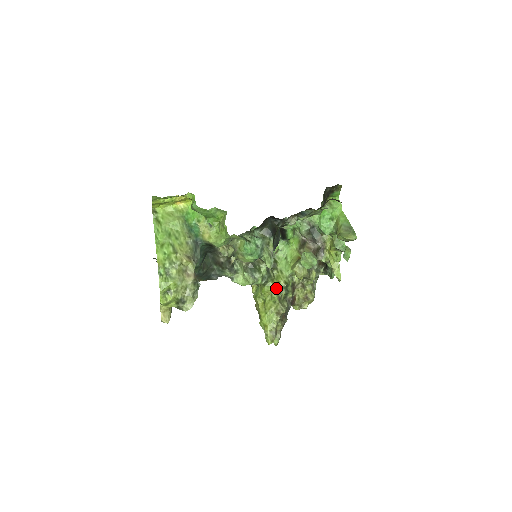
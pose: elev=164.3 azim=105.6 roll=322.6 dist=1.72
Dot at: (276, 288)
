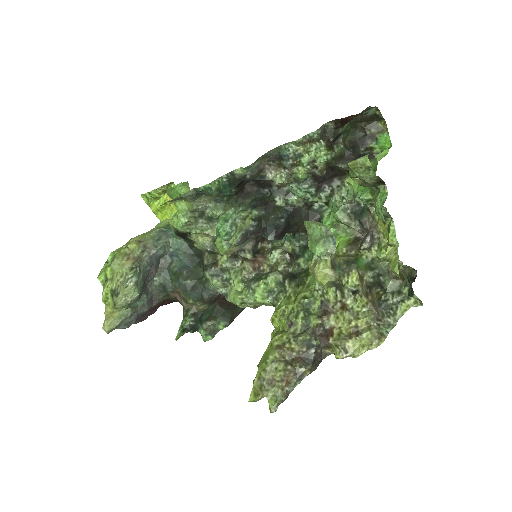
Dot at: (290, 309)
